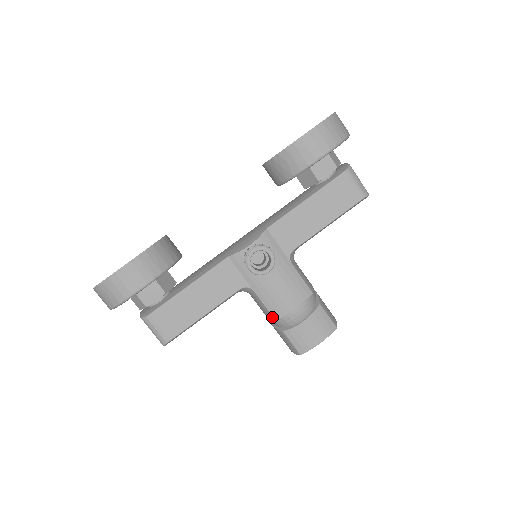
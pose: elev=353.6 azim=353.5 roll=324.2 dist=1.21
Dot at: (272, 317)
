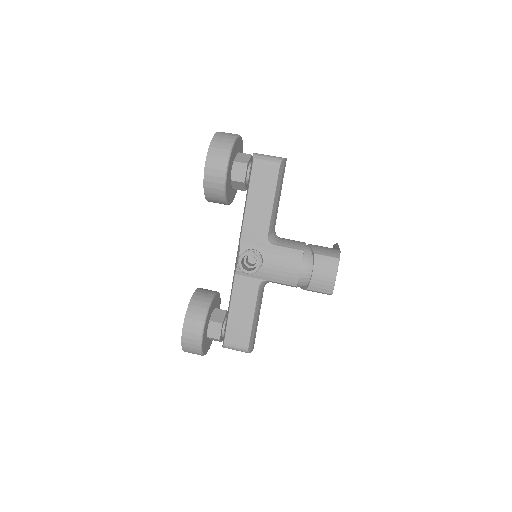
Dot at: (293, 286)
